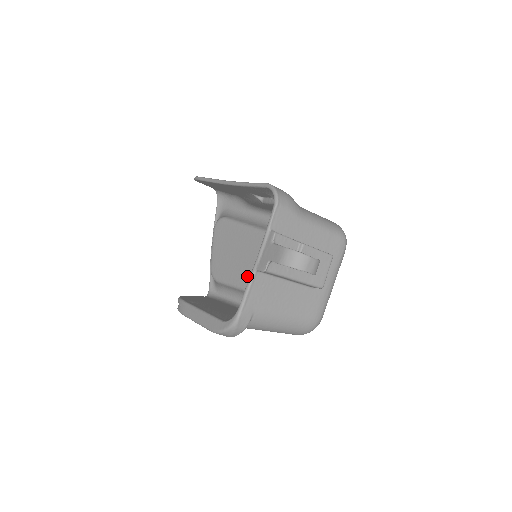
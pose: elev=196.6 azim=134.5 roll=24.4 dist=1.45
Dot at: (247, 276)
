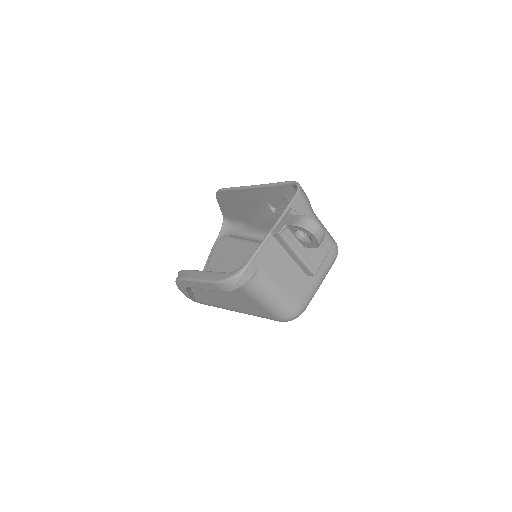
Dot at: occluded
